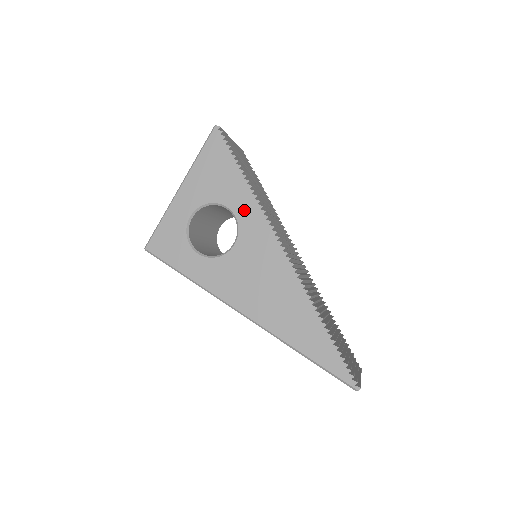
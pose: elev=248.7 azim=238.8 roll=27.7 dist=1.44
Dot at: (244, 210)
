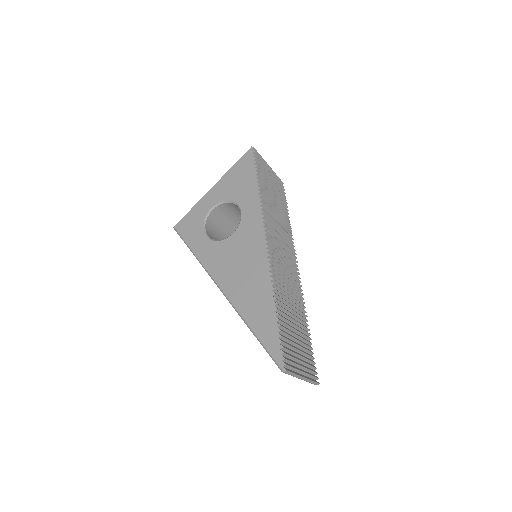
Dot at: (249, 209)
